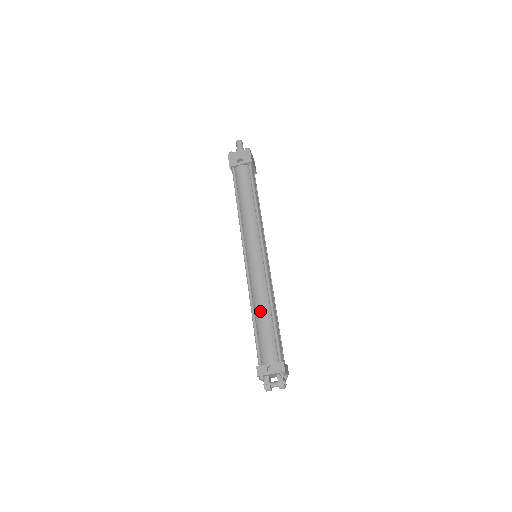
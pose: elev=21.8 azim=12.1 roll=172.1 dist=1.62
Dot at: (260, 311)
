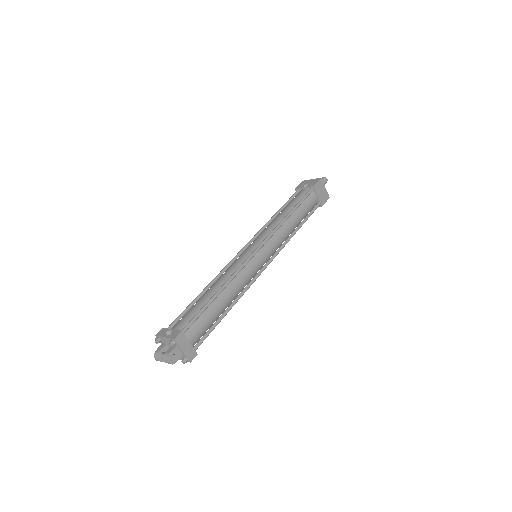
Dot at: (210, 289)
